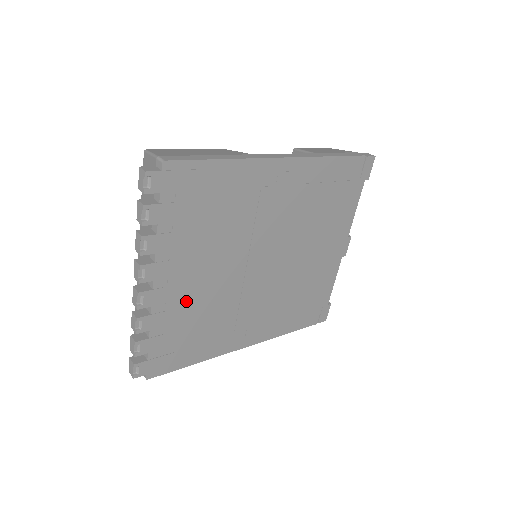
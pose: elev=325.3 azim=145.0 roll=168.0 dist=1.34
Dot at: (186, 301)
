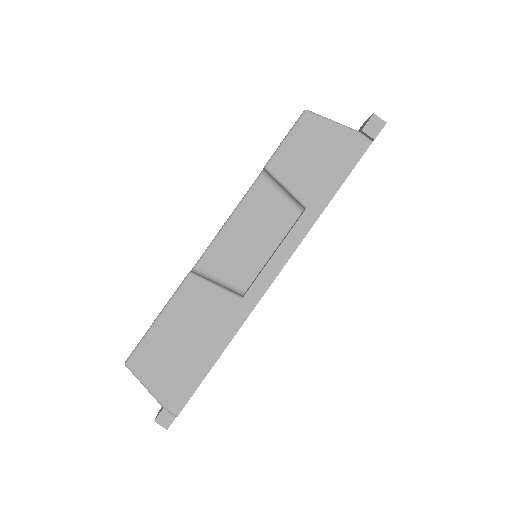
Dot at: occluded
